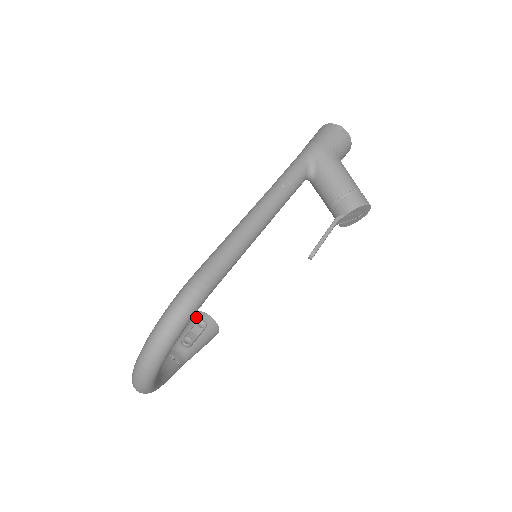
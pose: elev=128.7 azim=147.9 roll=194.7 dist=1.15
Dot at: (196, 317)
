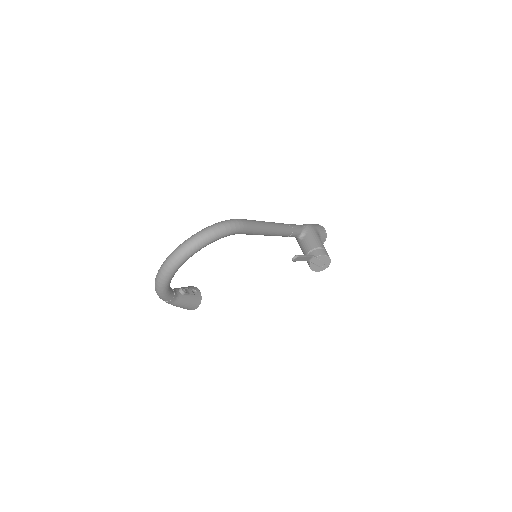
Dot at: (191, 287)
